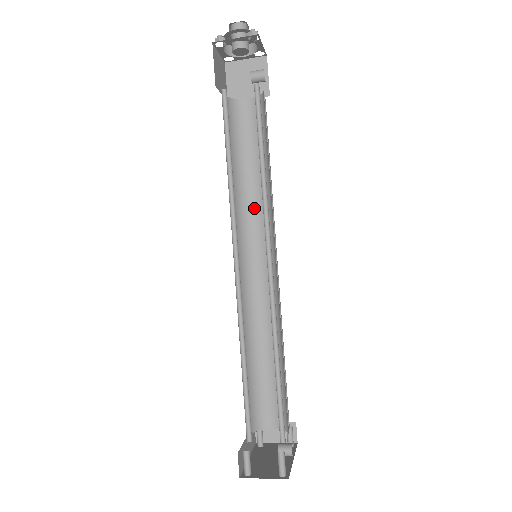
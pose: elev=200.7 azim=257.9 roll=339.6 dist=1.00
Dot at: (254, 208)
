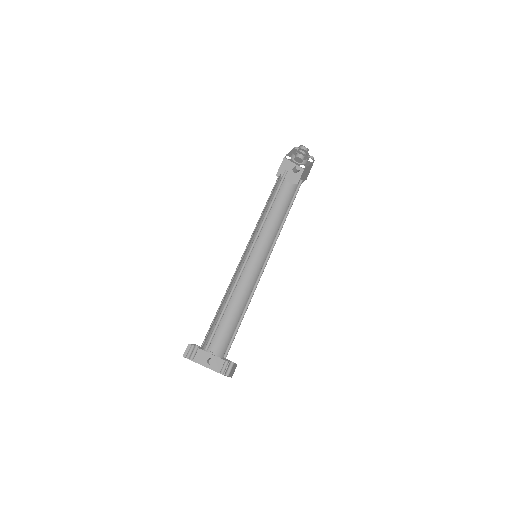
Dot at: occluded
